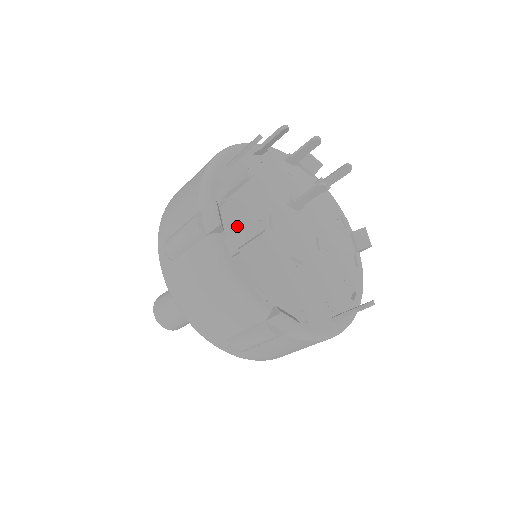
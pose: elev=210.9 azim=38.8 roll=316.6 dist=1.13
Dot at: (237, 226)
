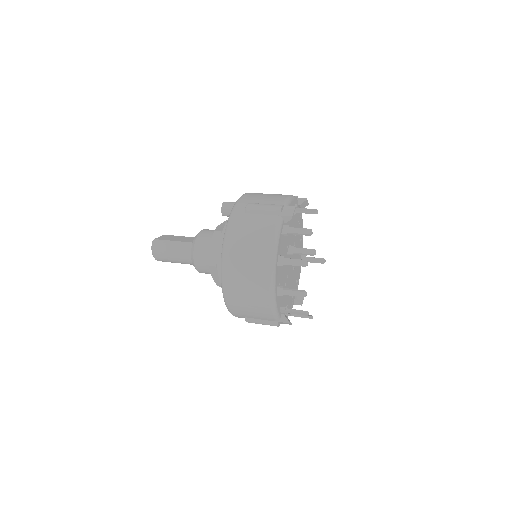
Dot at: (285, 303)
